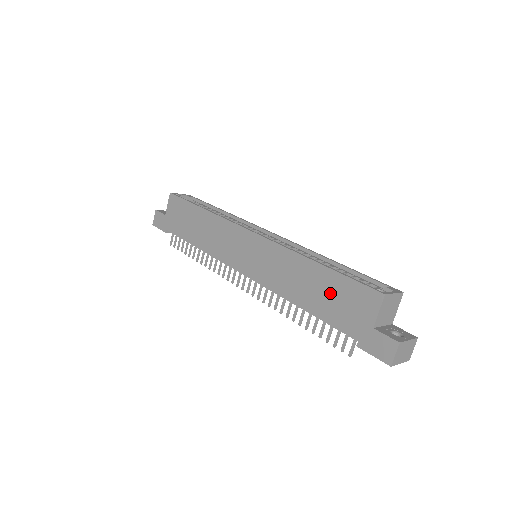
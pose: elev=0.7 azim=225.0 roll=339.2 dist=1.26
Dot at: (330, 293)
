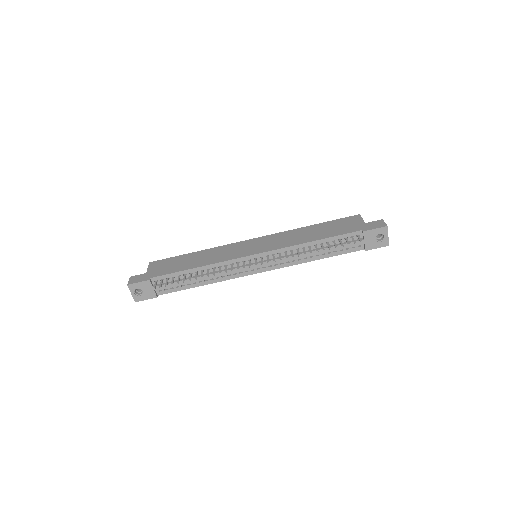
Dot at: (330, 228)
